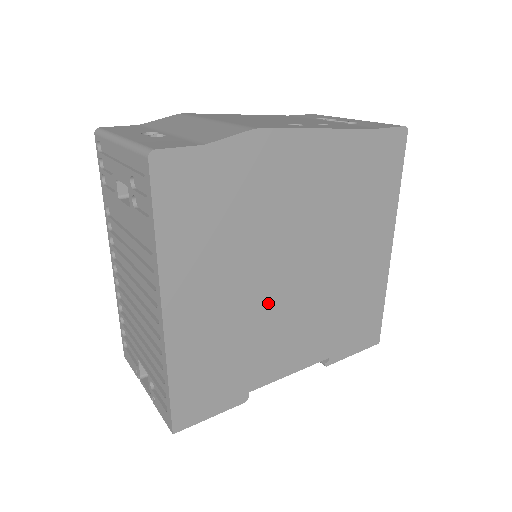
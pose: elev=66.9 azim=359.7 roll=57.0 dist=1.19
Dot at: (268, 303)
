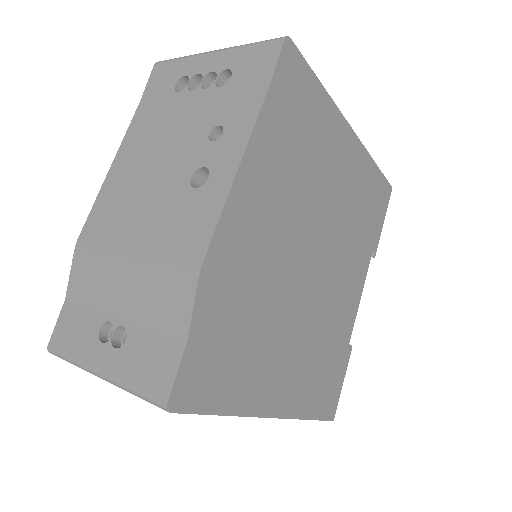
Dot at: (316, 304)
